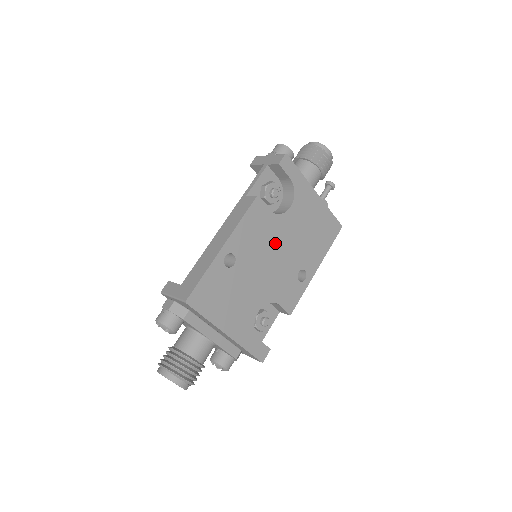
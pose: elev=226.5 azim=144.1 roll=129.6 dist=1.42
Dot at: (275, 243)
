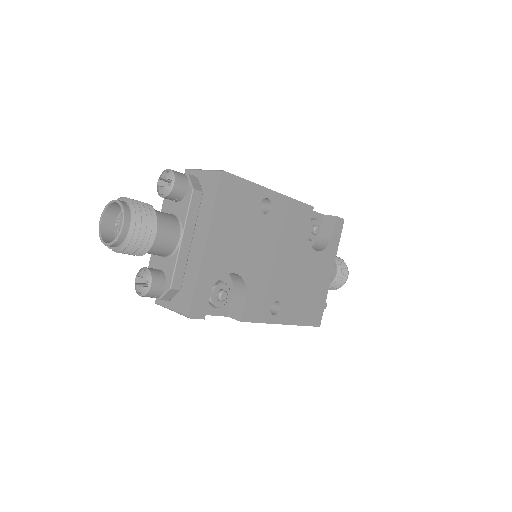
Dot at: (290, 253)
